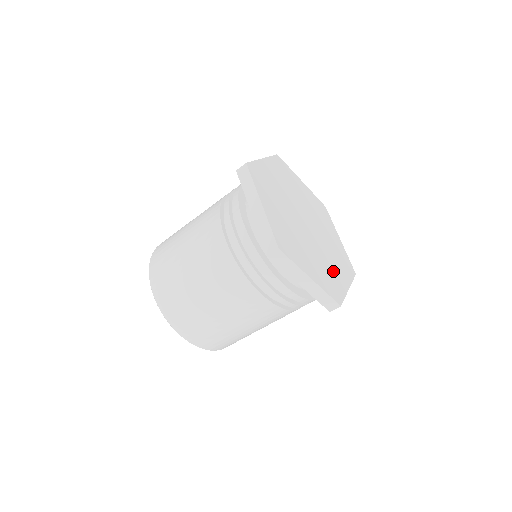
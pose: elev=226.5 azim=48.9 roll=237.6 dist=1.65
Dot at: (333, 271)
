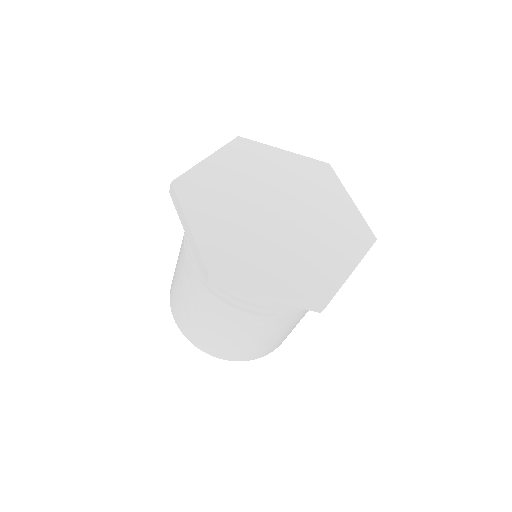
Dot at: (322, 258)
